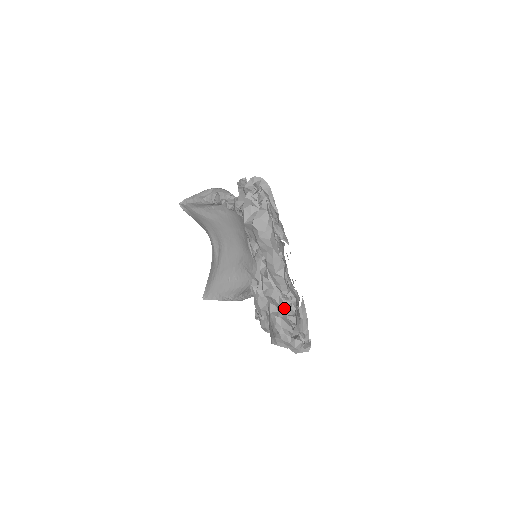
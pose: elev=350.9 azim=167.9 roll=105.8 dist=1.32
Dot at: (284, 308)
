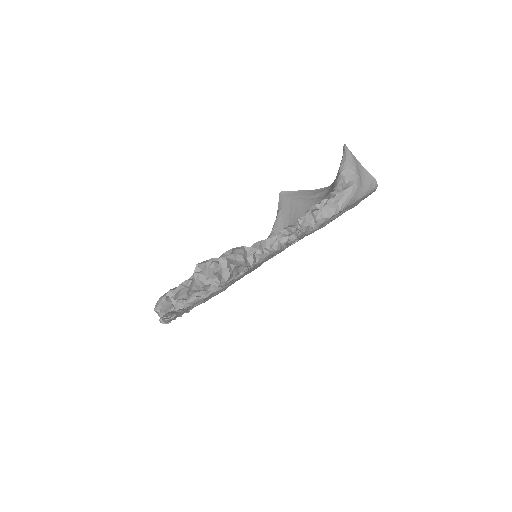
Dot at: (180, 300)
